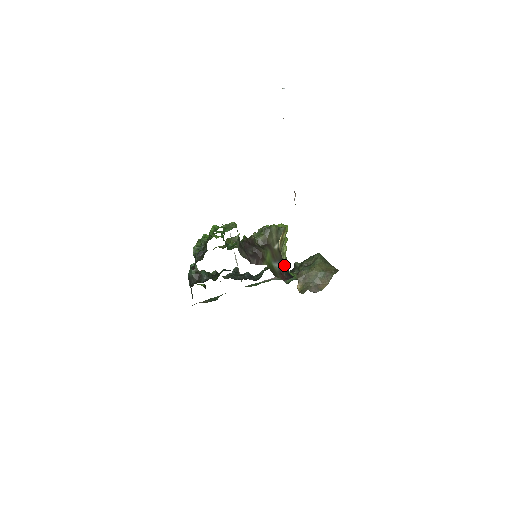
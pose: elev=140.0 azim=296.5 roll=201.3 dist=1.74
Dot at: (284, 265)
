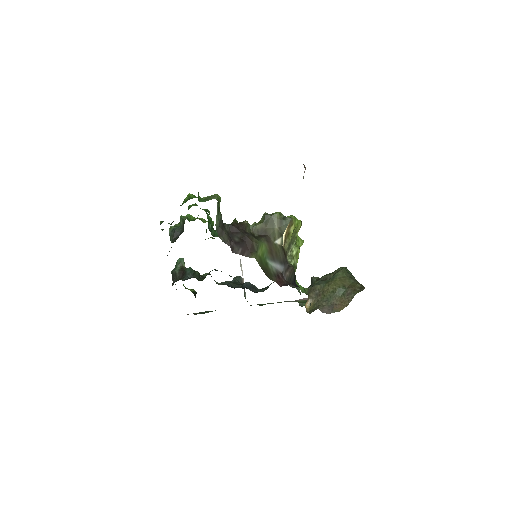
Dot at: (288, 269)
